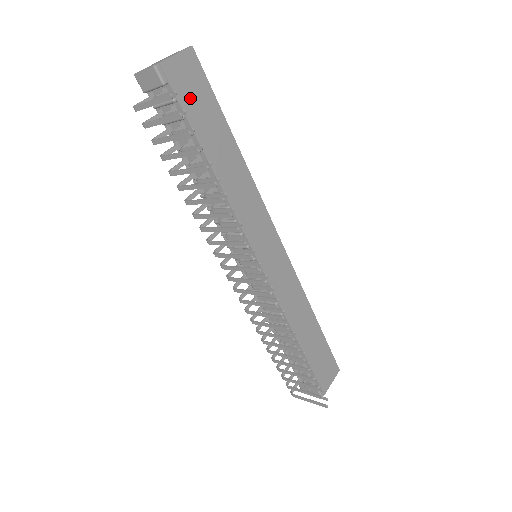
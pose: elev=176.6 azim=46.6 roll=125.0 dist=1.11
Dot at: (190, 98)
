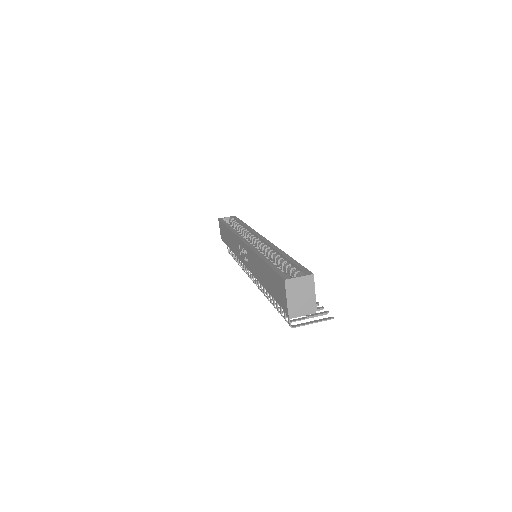
Dot at: occluded
